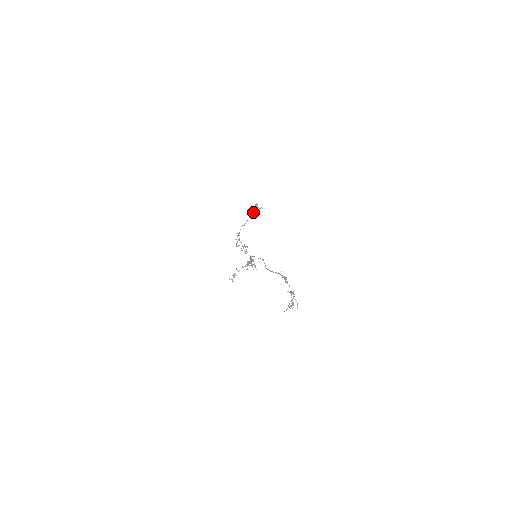
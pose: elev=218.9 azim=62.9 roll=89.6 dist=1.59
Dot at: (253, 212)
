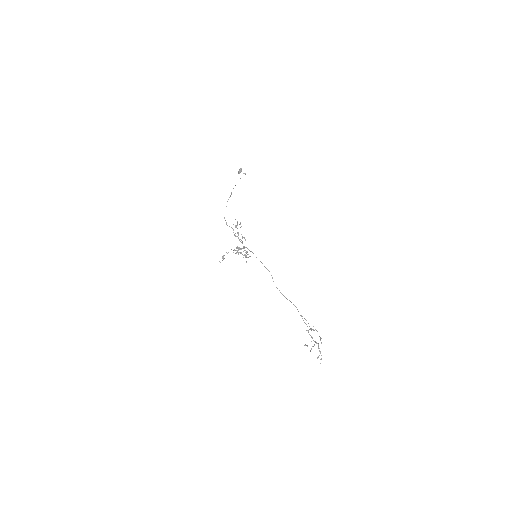
Dot at: occluded
